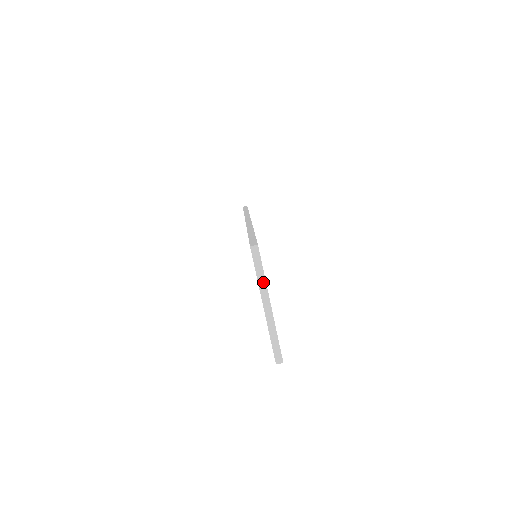
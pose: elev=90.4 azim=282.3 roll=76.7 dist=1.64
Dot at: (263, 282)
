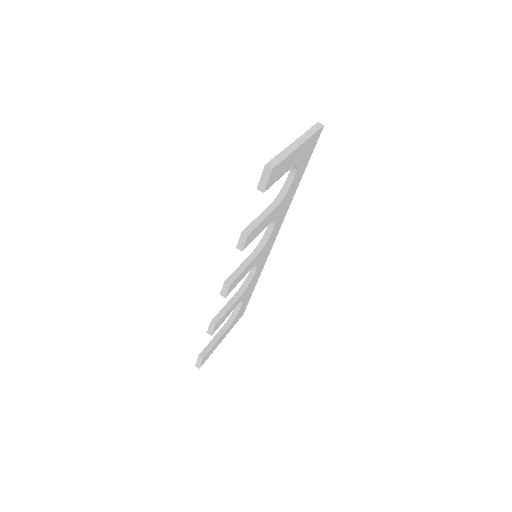
Dot at: (309, 135)
